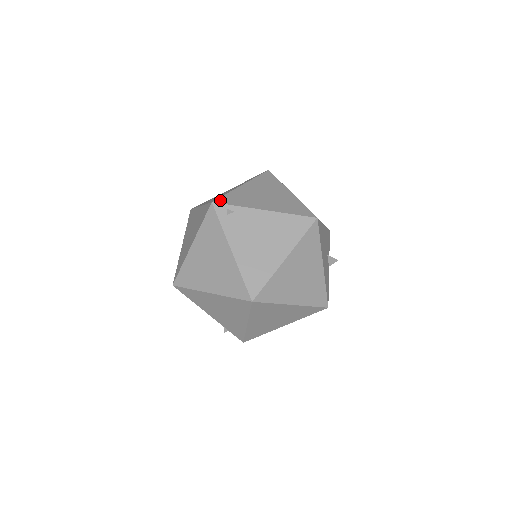
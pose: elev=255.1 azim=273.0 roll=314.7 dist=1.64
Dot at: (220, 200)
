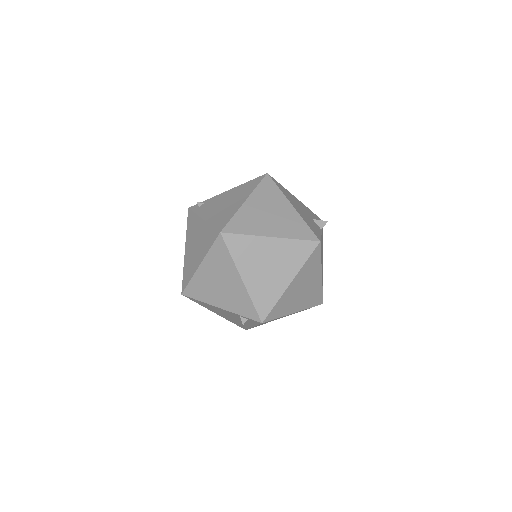
Dot at: occluded
